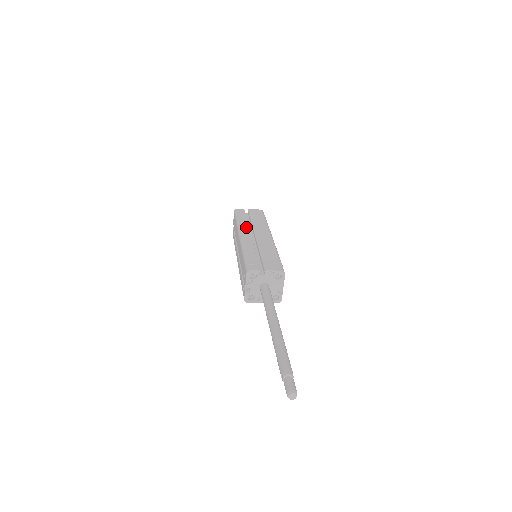
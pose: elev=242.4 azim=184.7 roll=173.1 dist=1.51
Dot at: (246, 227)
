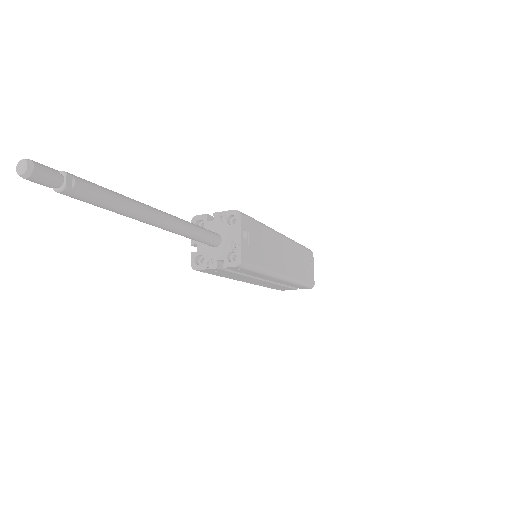
Dot at: occluded
